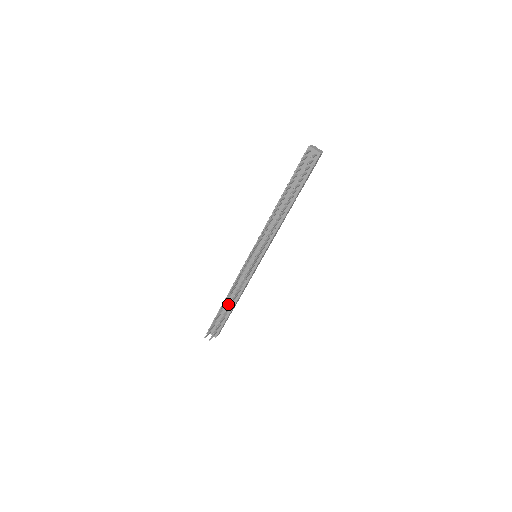
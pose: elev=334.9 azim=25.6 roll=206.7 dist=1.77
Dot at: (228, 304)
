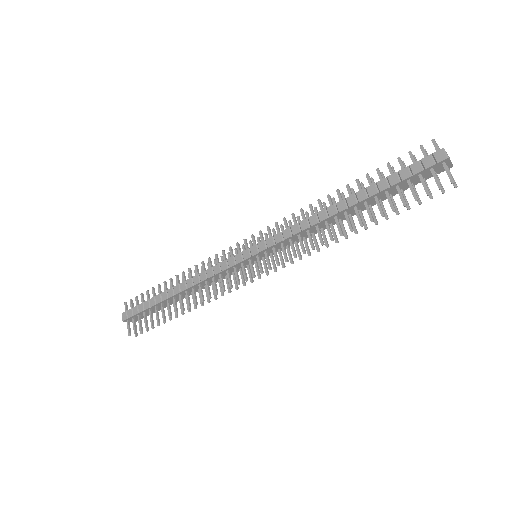
Dot at: (176, 298)
